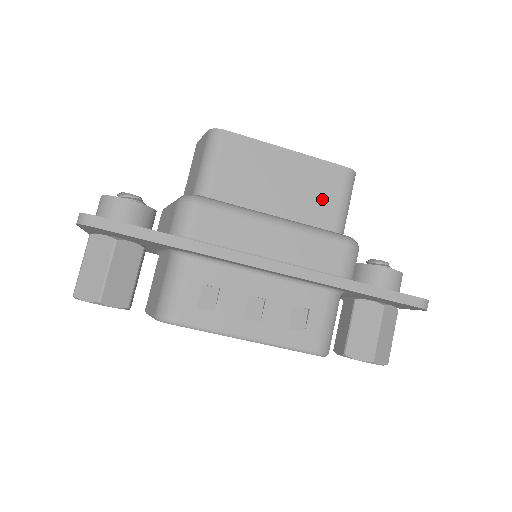
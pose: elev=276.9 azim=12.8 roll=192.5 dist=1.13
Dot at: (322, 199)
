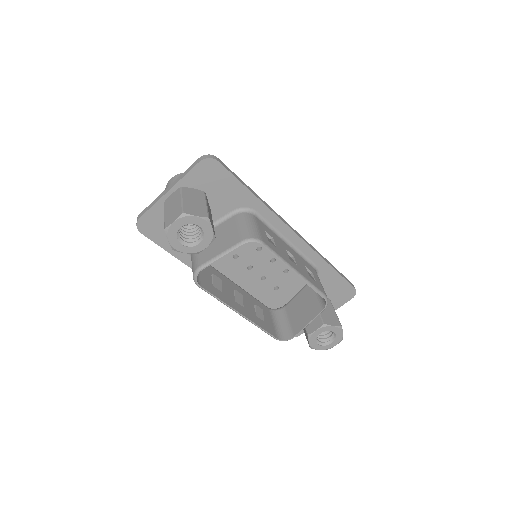
Dot at: occluded
